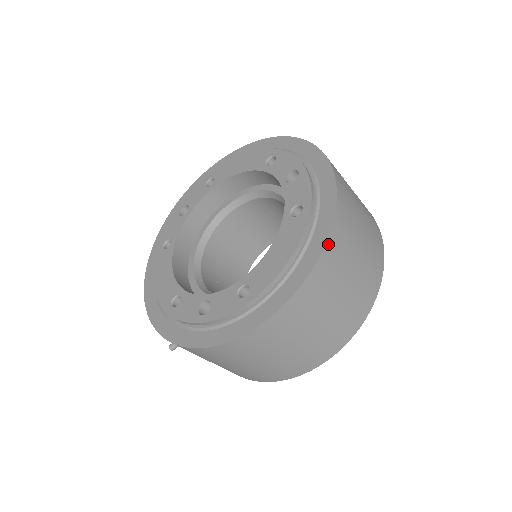
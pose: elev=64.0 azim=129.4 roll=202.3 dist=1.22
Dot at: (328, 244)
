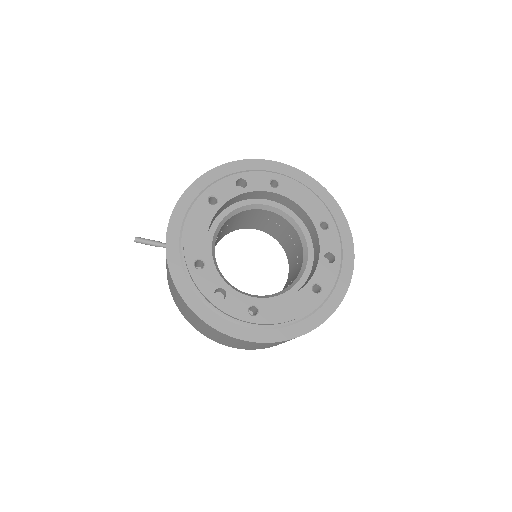
Dot at: occluded
